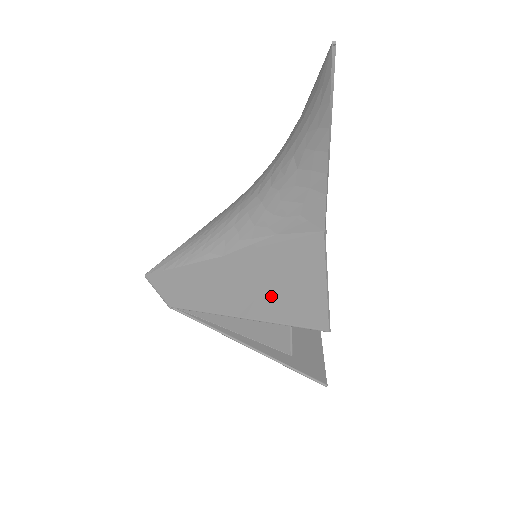
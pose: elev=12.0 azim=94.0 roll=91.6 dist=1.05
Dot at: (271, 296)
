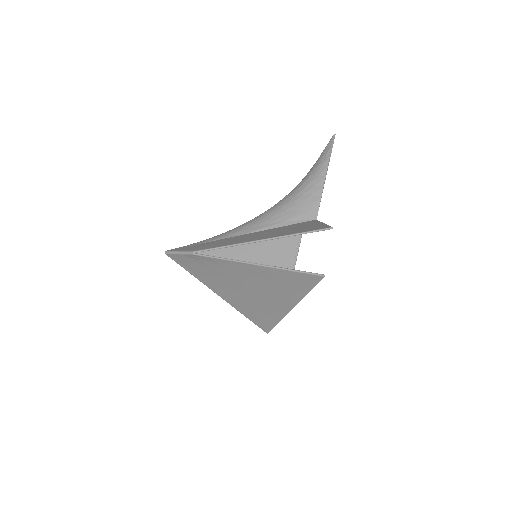
Dot at: (286, 232)
